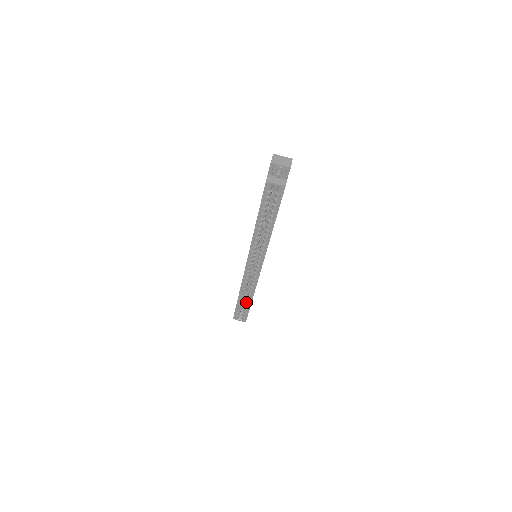
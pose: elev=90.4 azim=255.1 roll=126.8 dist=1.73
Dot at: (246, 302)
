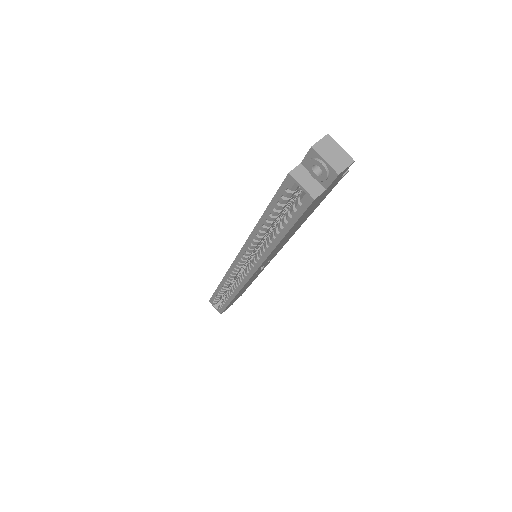
Dot at: (226, 296)
